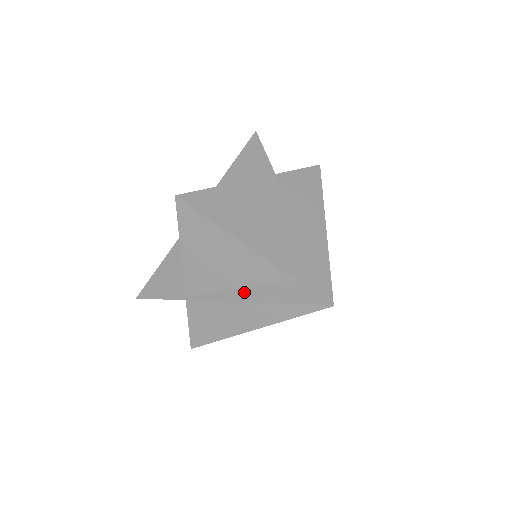
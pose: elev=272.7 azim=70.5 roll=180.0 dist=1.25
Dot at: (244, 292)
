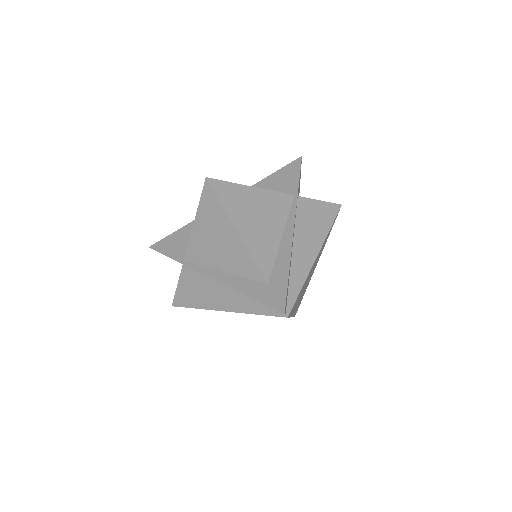
Dot at: (226, 276)
